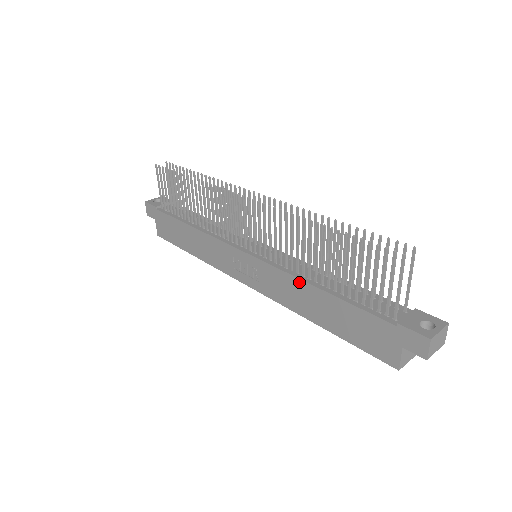
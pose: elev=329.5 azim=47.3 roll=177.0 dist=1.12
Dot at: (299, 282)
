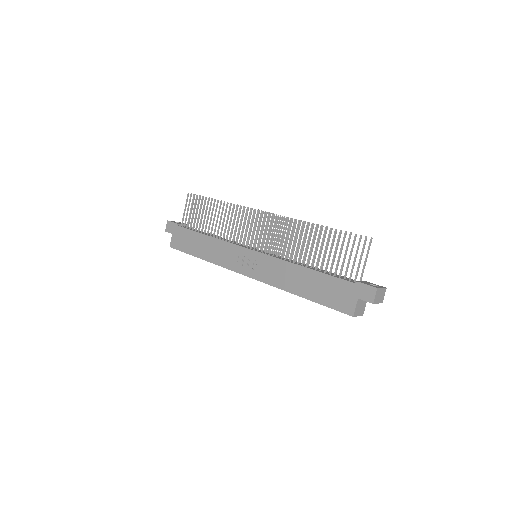
Dot at: (290, 265)
